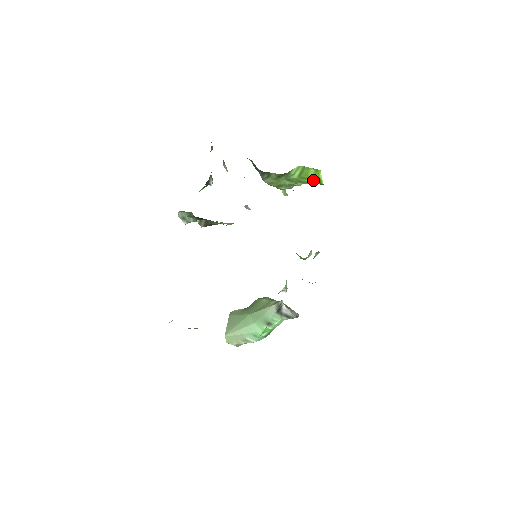
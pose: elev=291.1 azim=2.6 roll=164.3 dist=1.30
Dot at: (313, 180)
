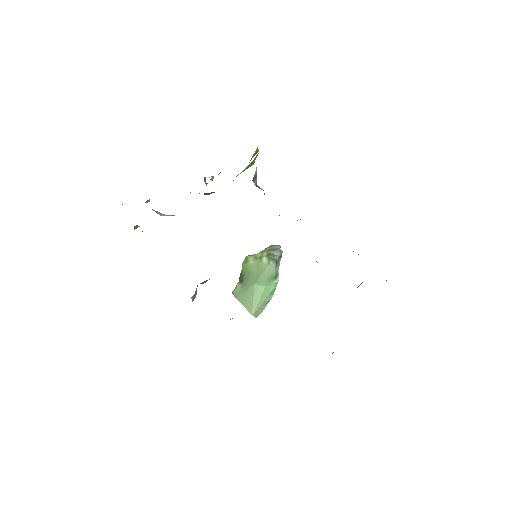
Dot at: (252, 157)
